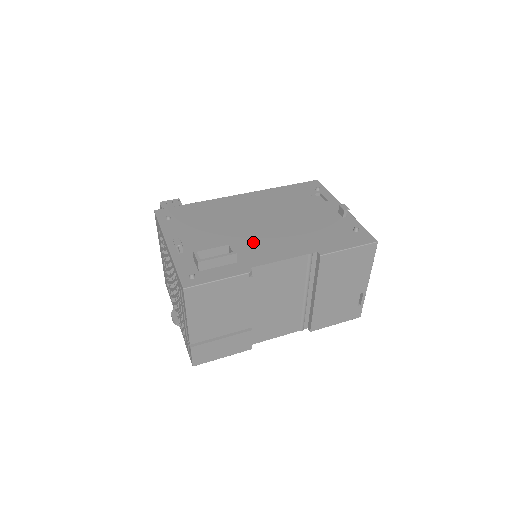
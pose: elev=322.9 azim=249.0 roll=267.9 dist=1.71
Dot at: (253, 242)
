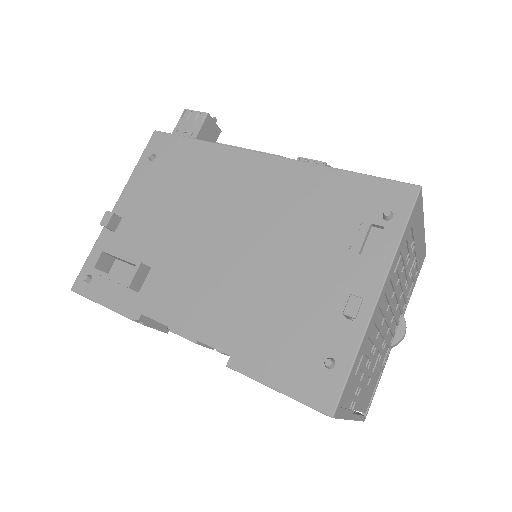
Dot at: (184, 271)
